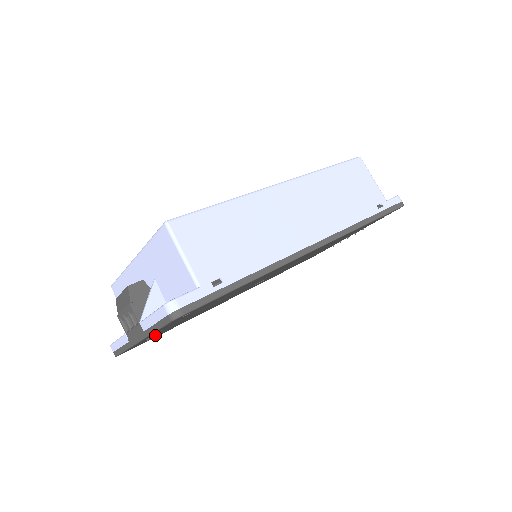
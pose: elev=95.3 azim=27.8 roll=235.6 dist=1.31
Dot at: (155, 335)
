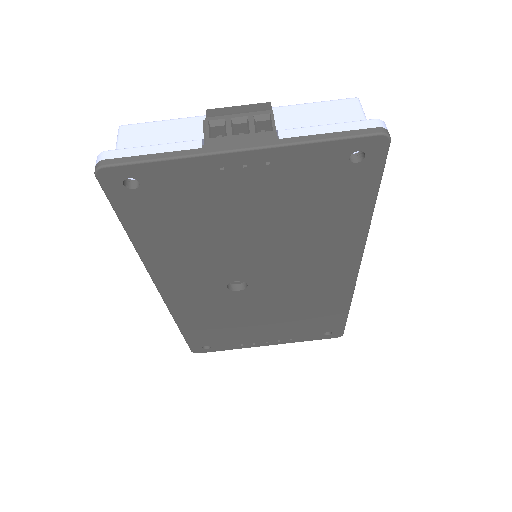
Dot at: (192, 190)
